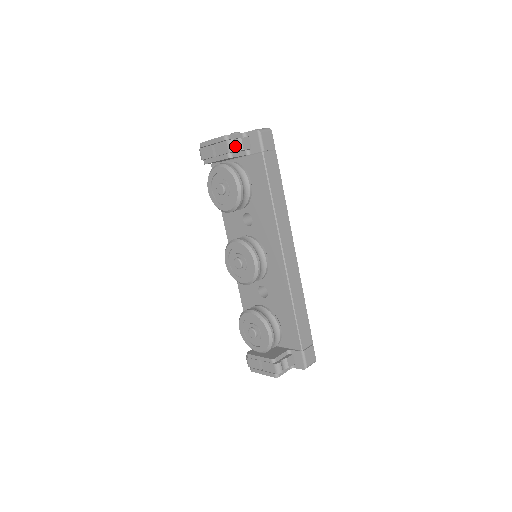
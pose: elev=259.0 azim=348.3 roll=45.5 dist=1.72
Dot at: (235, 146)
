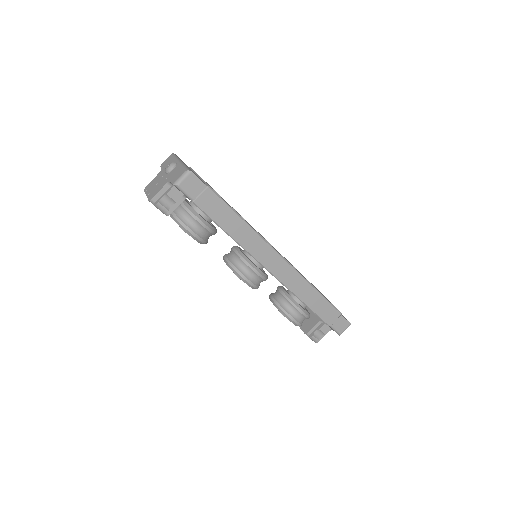
Dot at: (164, 207)
